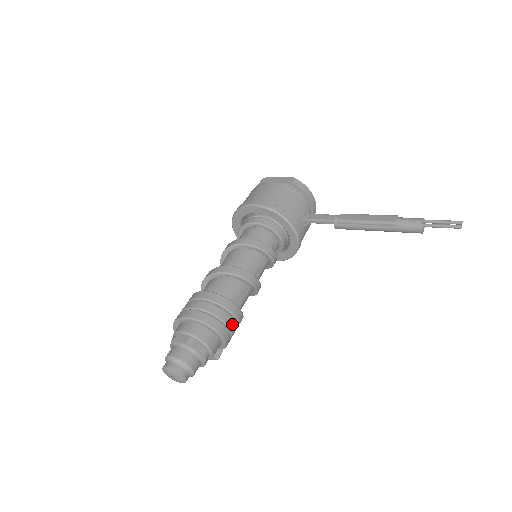
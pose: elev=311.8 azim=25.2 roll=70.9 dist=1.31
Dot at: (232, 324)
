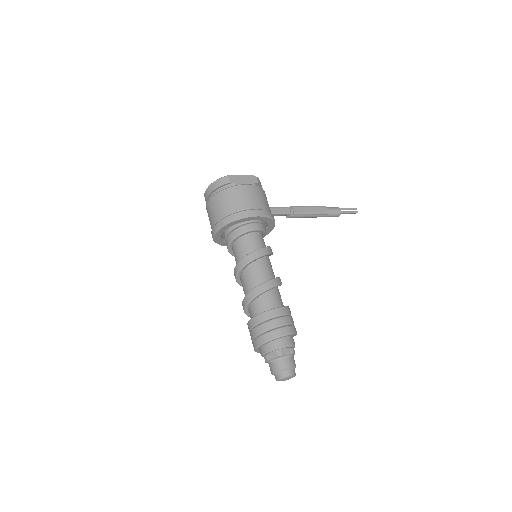
Dot at: occluded
